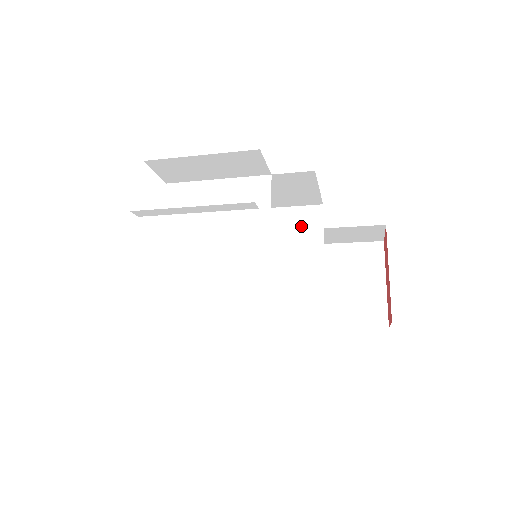
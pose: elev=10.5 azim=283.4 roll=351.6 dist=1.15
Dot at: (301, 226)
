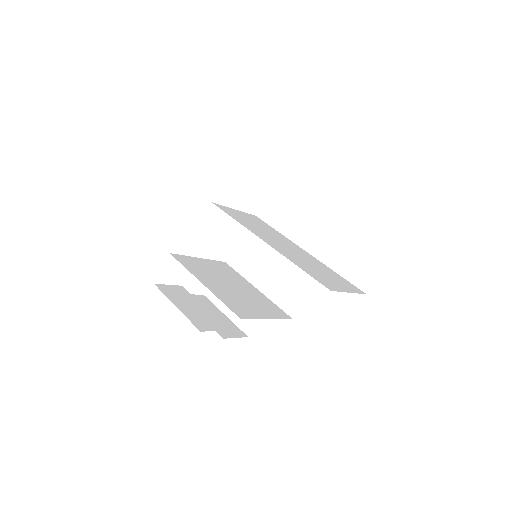
Dot at: occluded
